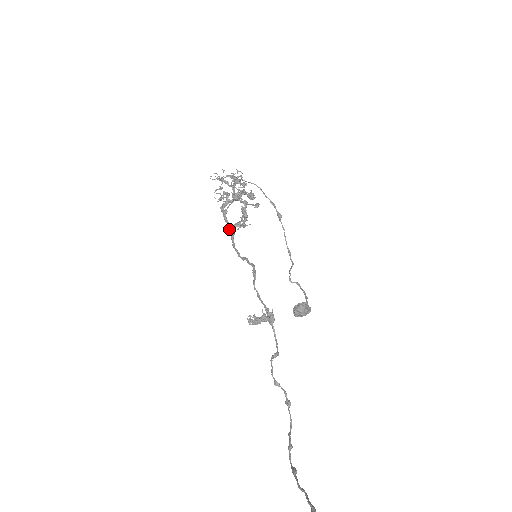
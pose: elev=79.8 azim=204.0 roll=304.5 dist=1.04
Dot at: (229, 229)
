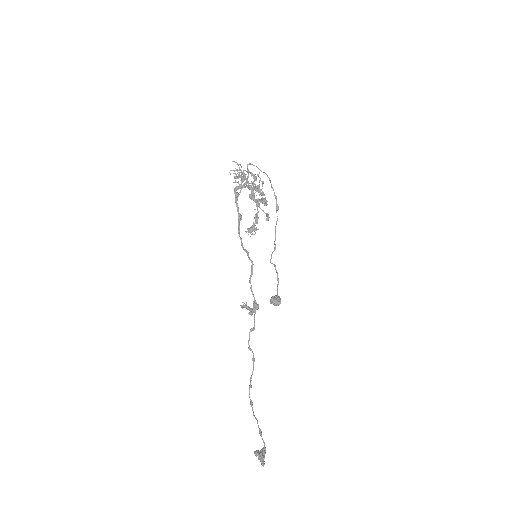
Dot at: (238, 215)
